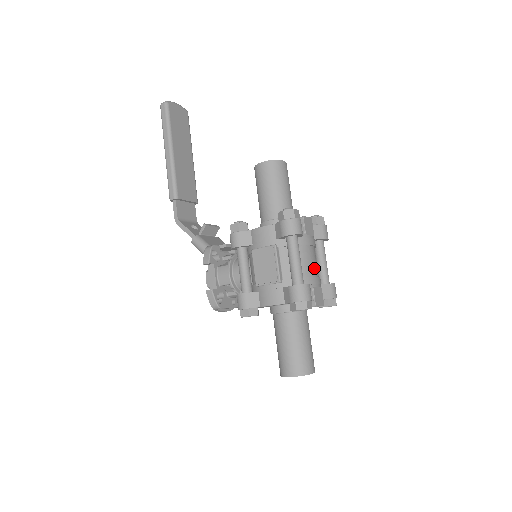
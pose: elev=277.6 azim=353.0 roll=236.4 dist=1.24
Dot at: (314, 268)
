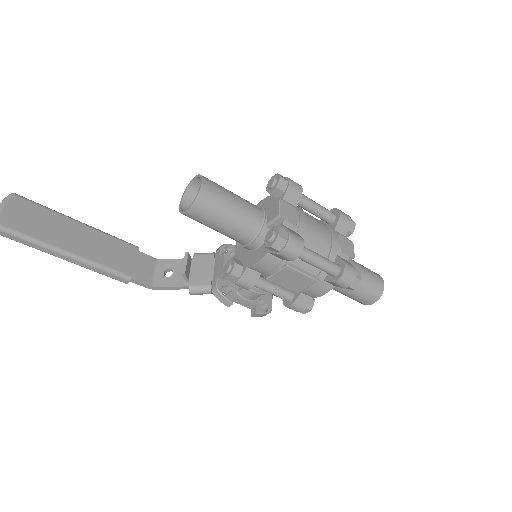
Dot at: (324, 233)
